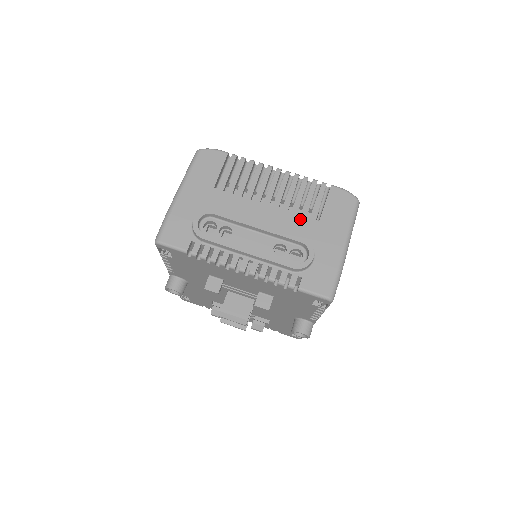
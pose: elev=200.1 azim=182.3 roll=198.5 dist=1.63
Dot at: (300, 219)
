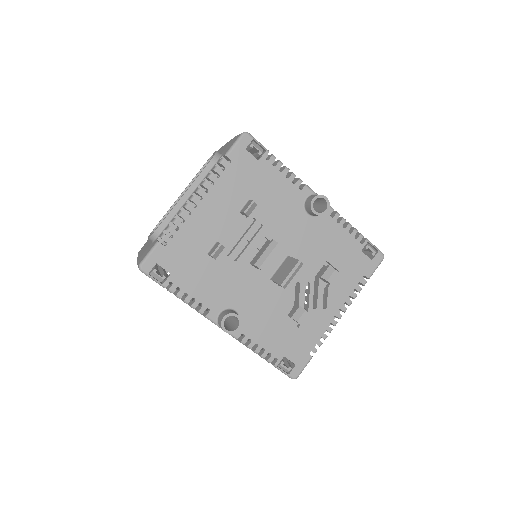
Dot at: occluded
